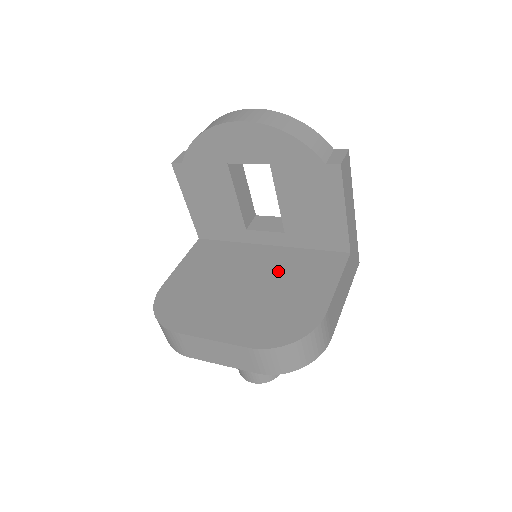
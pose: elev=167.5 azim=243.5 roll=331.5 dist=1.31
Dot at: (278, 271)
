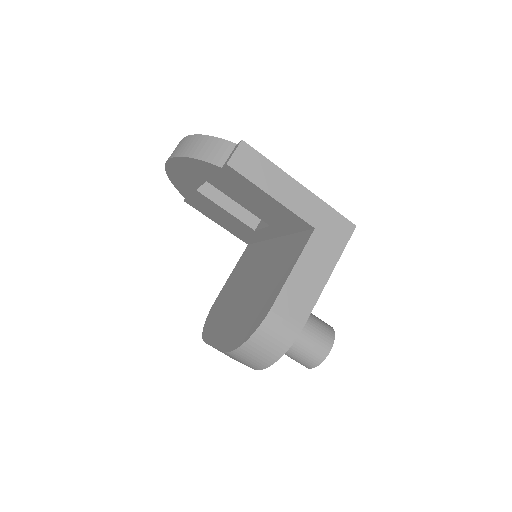
Dot at: (268, 266)
